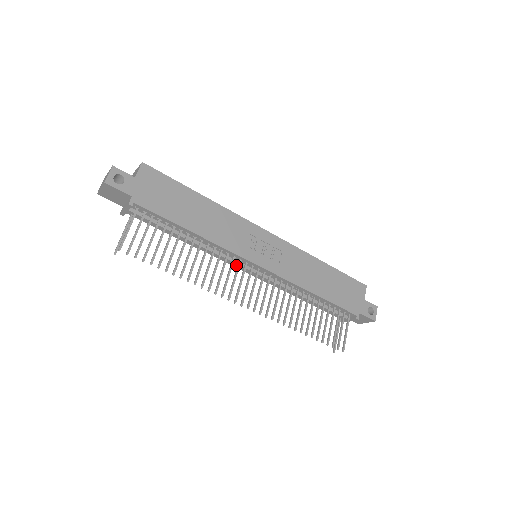
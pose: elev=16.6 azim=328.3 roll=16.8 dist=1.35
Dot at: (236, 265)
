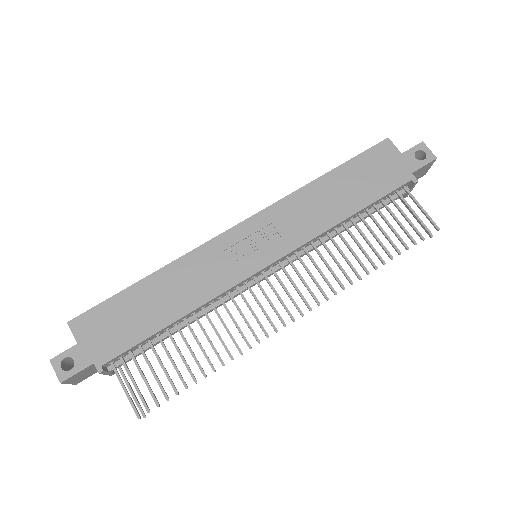
Dot at: occluded
